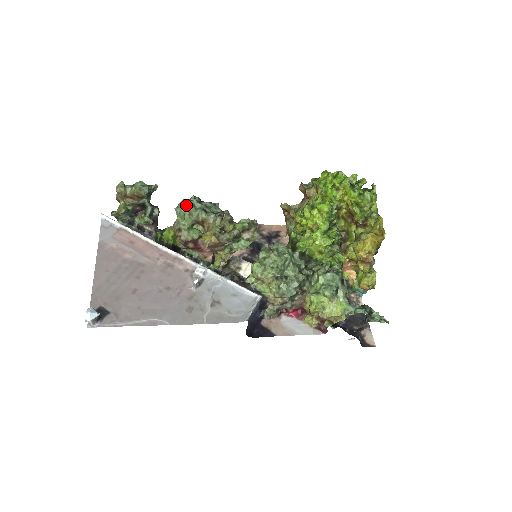
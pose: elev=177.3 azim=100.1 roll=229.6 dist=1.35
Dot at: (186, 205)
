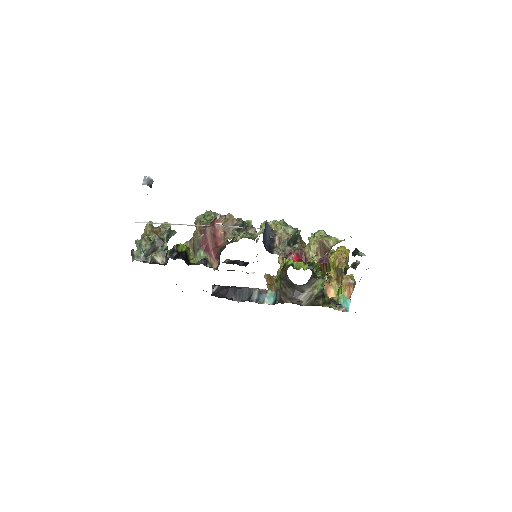
Dot at: (206, 212)
